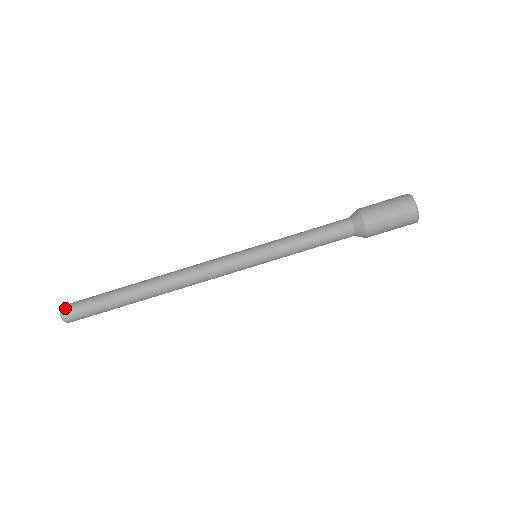
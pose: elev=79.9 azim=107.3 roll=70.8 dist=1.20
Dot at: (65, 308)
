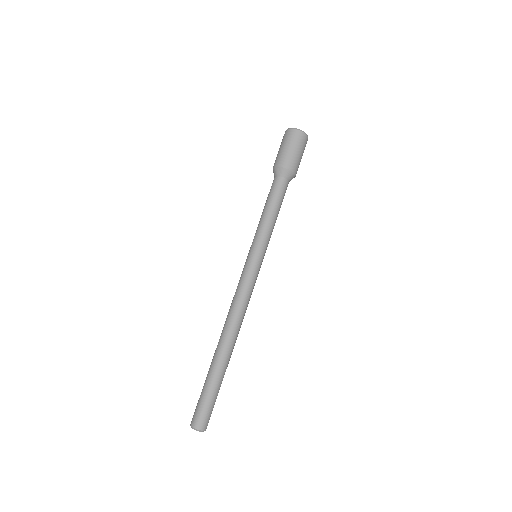
Dot at: (192, 420)
